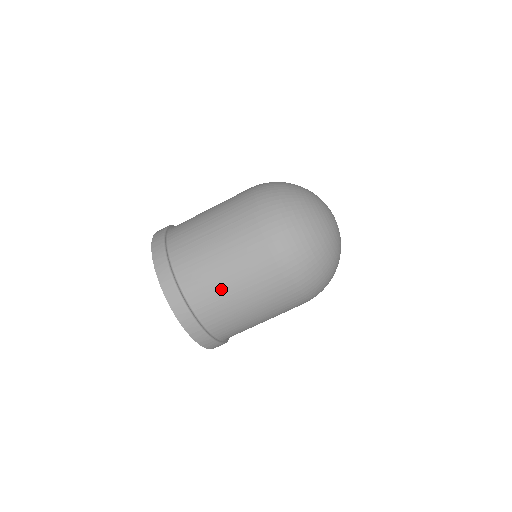
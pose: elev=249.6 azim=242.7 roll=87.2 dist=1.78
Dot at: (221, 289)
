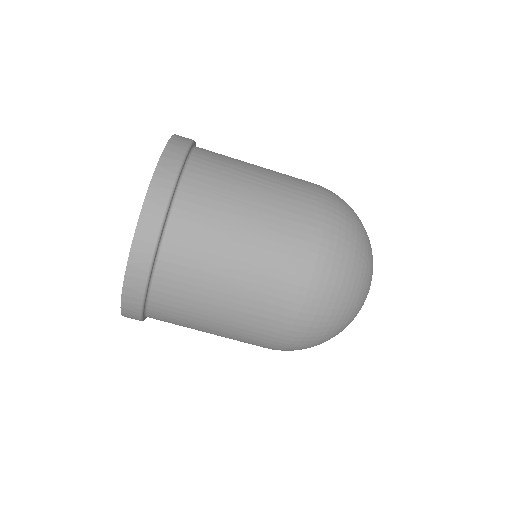
Dot at: (234, 189)
